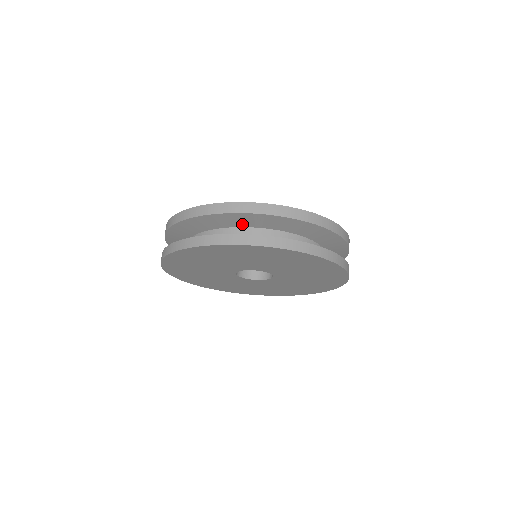
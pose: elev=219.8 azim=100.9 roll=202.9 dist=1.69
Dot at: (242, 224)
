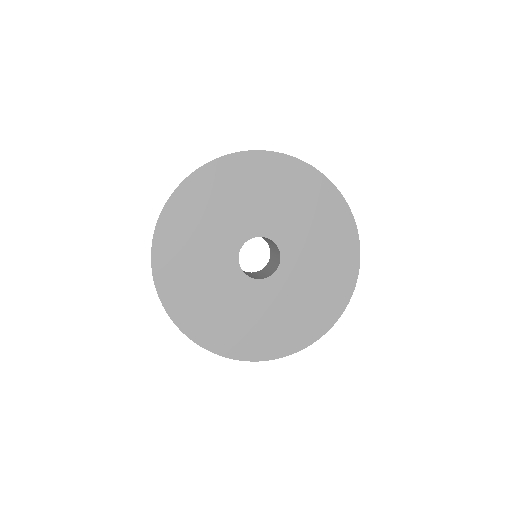
Dot at: occluded
